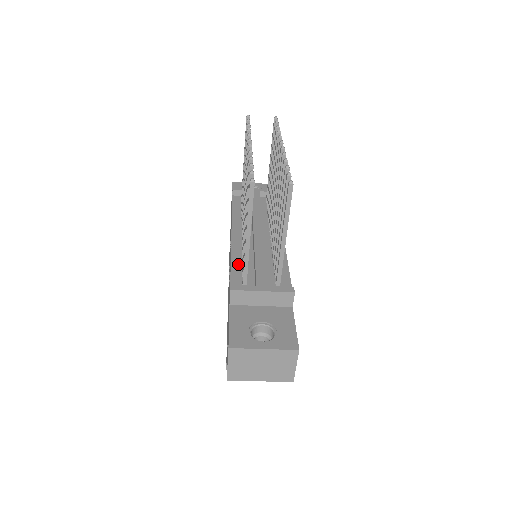
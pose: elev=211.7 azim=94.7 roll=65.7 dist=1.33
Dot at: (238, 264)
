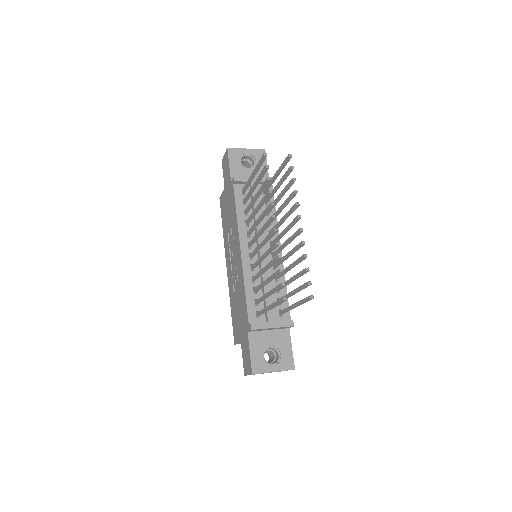
Dot at: (250, 291)
